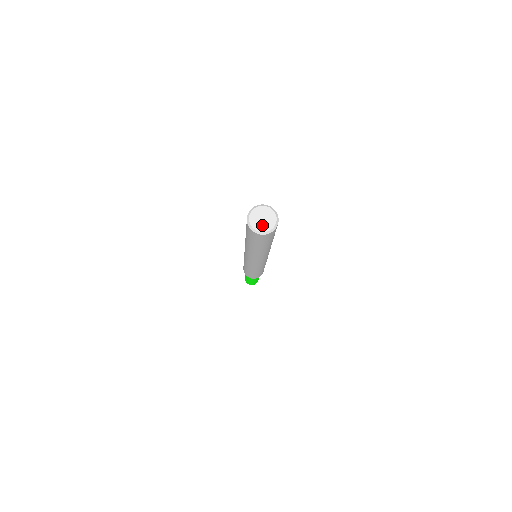
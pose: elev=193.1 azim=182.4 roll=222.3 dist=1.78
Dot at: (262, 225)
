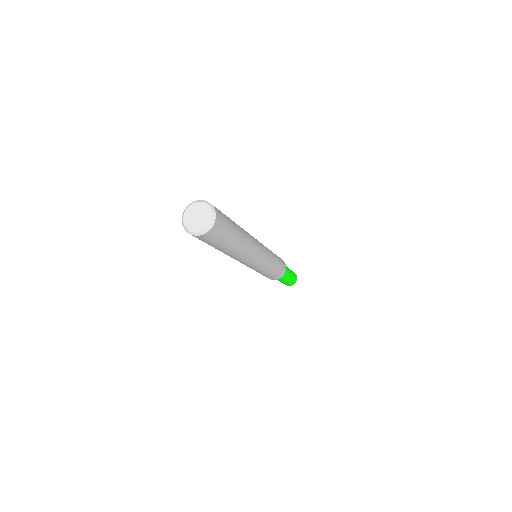
Dot at: (200, 224)
